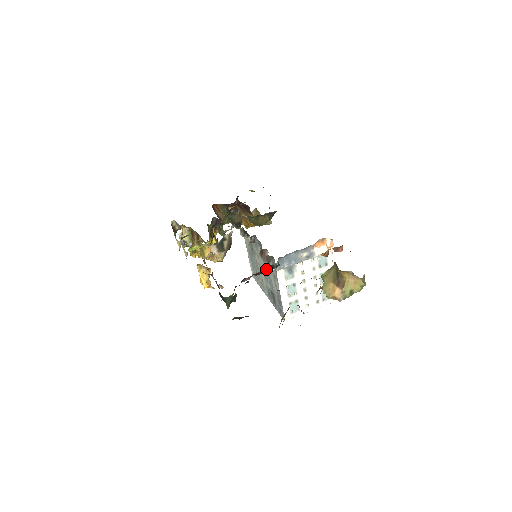
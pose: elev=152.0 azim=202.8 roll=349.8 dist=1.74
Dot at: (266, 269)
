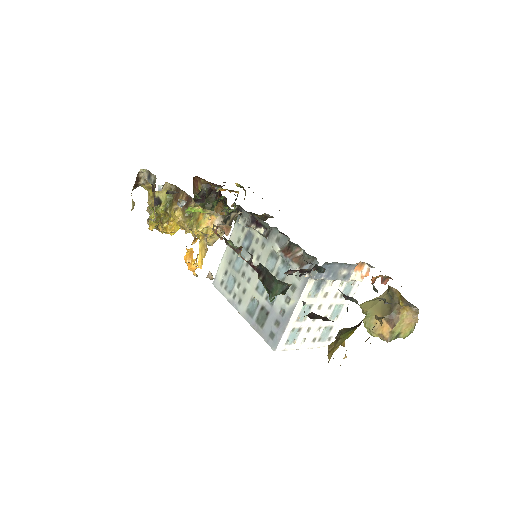
Dot at: (311, 270)
